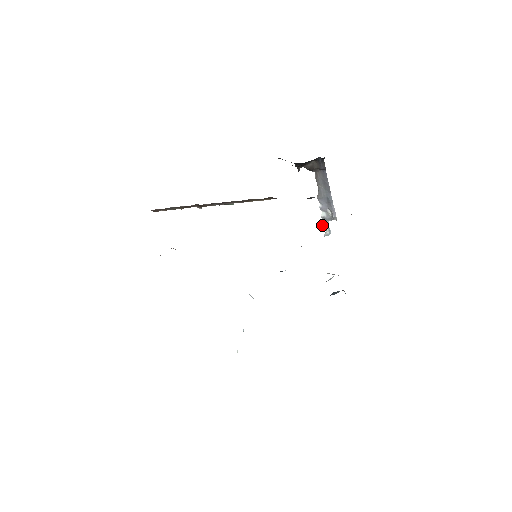
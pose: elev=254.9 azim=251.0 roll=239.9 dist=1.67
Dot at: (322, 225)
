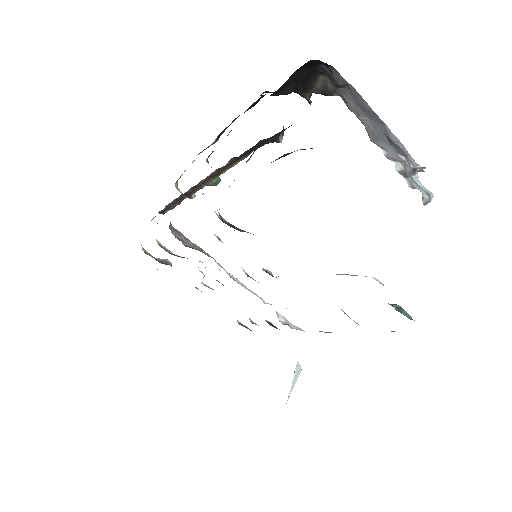
Dot at: (408, 186)
